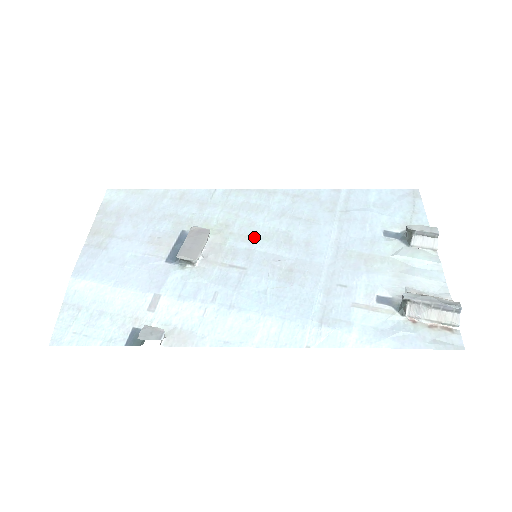
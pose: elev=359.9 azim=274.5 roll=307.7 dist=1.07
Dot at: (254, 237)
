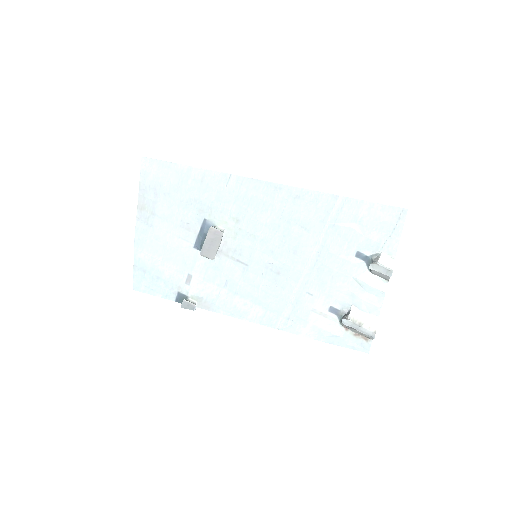
Dot at: (257, 237)
